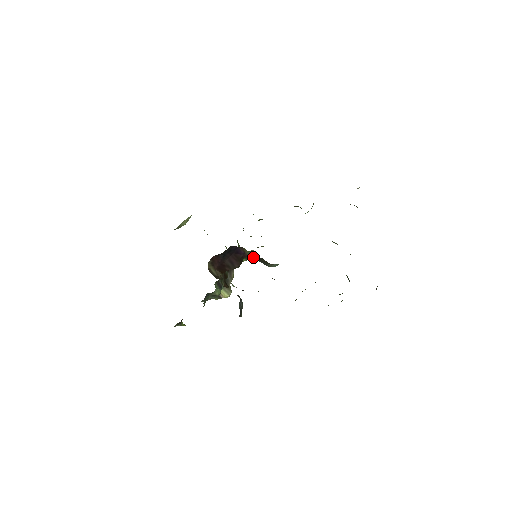
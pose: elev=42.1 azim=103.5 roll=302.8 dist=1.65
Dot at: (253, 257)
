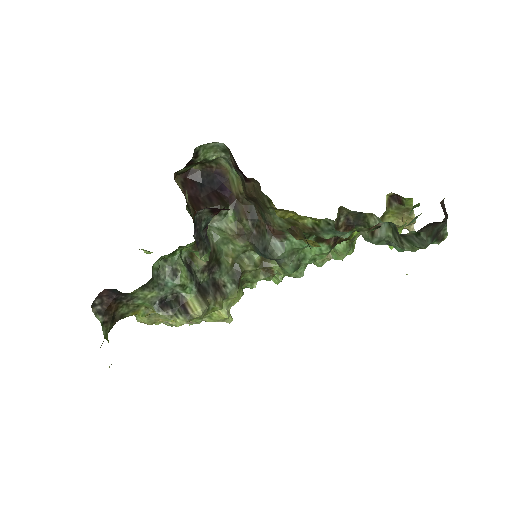
Dot at: (238, 183)
